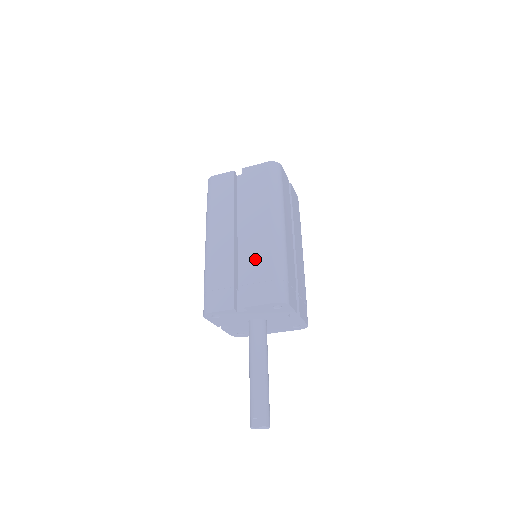
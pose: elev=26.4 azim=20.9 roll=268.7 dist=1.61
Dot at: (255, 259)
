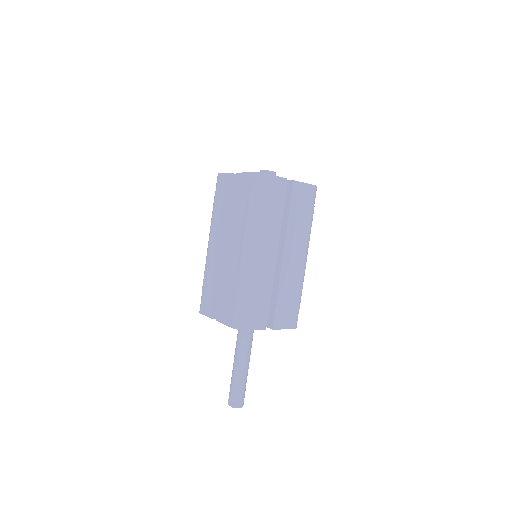
Dot at: (228, 280)
